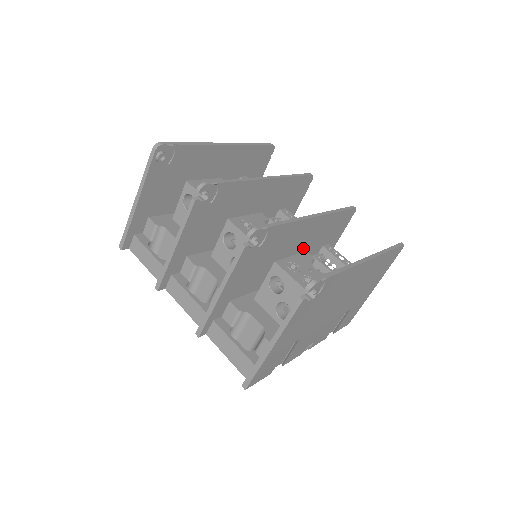
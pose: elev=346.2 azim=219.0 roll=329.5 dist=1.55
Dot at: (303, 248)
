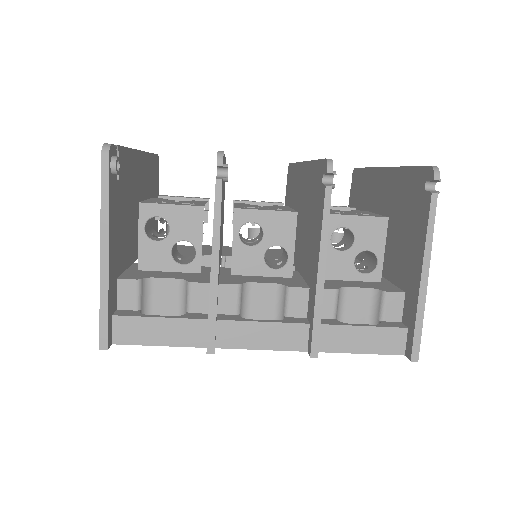
Dot at: occluded
